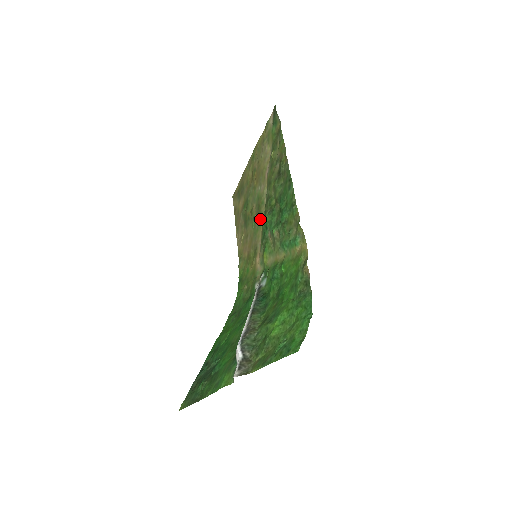
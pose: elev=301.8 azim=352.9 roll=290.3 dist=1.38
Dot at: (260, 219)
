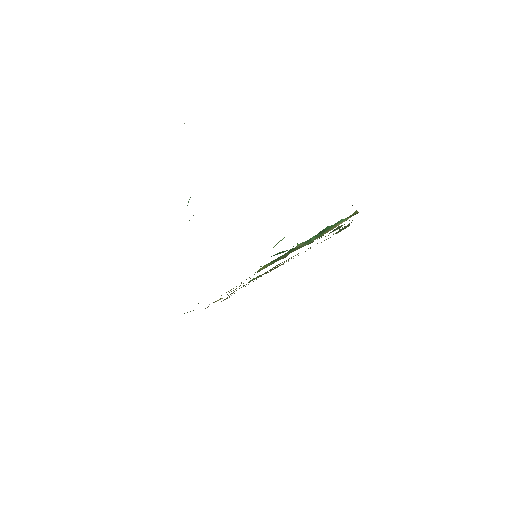
Dot at: occluded
